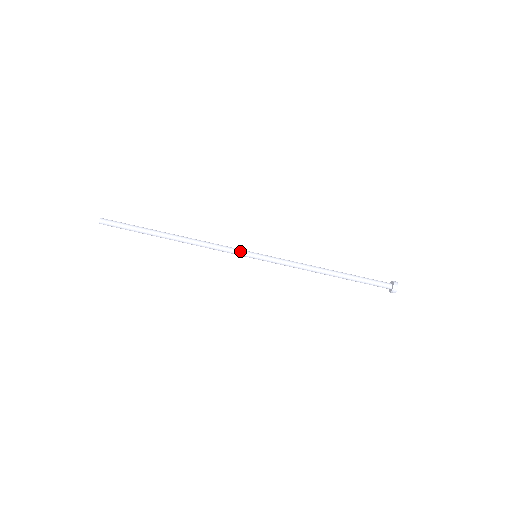
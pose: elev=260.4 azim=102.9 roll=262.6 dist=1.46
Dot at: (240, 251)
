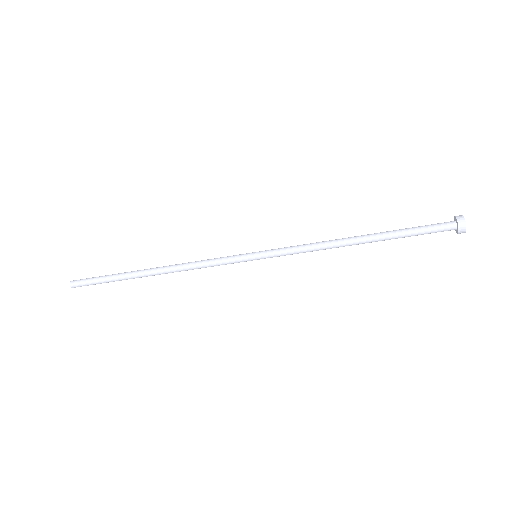
Dot at: (233, 258)
